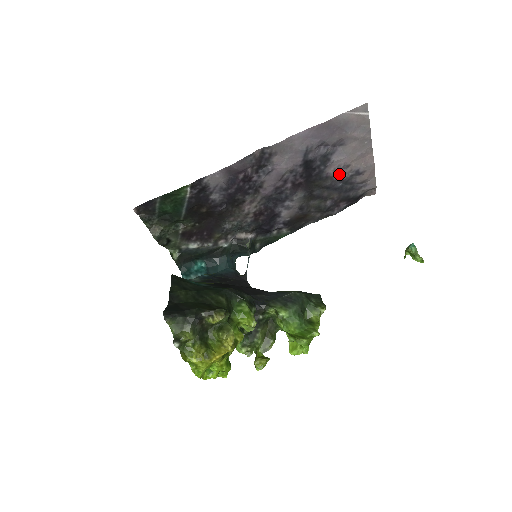
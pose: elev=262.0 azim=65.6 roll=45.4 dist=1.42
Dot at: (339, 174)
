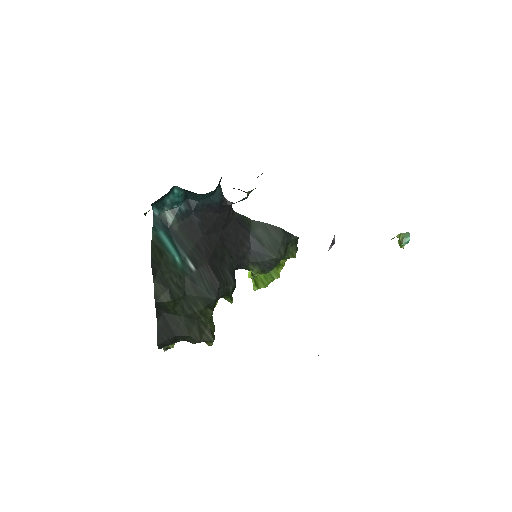
Dot at: occluded
